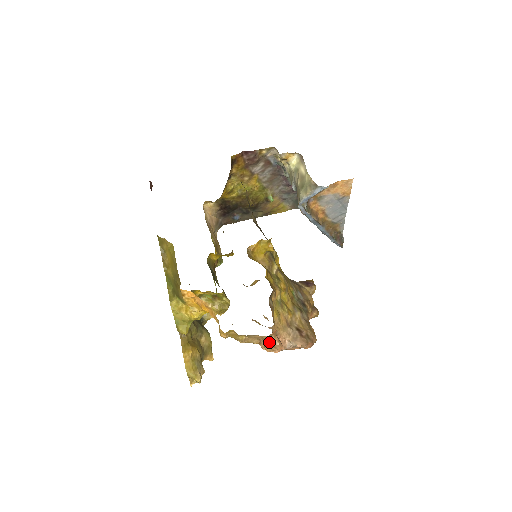
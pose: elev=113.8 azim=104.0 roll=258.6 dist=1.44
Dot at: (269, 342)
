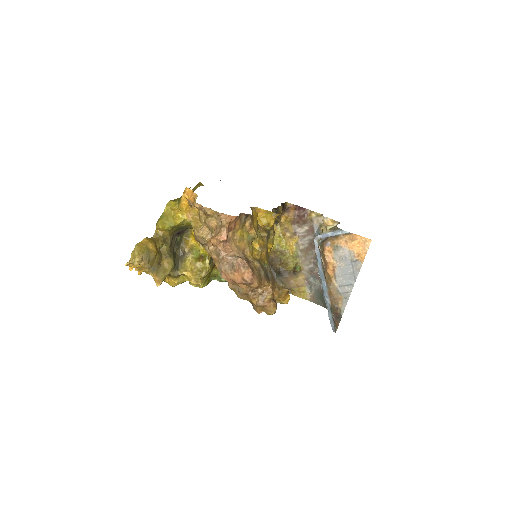
Dot at: (219, 231)
